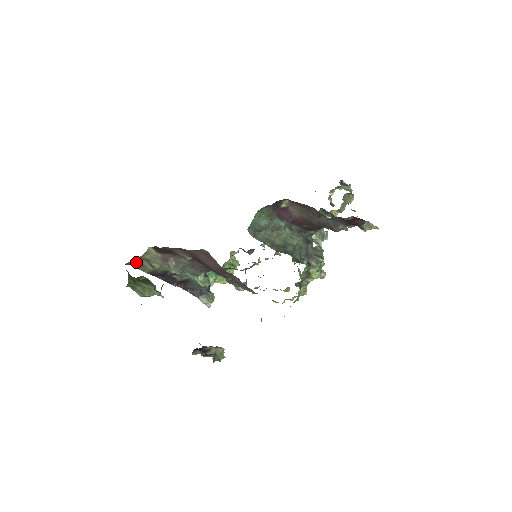
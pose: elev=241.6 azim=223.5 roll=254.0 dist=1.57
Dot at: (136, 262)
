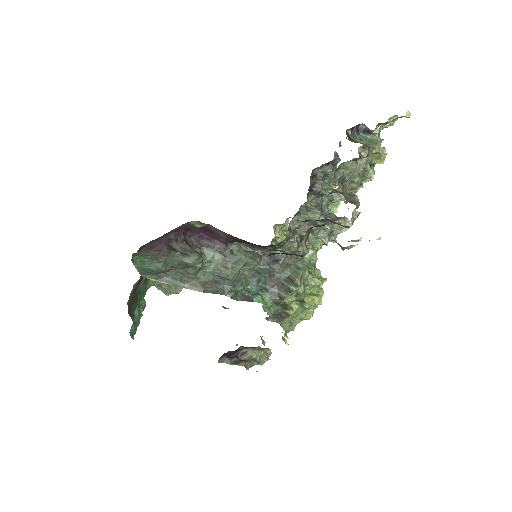
Dot at: occluded
